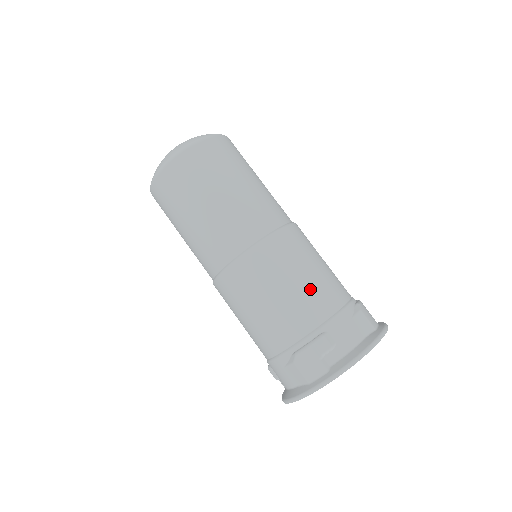
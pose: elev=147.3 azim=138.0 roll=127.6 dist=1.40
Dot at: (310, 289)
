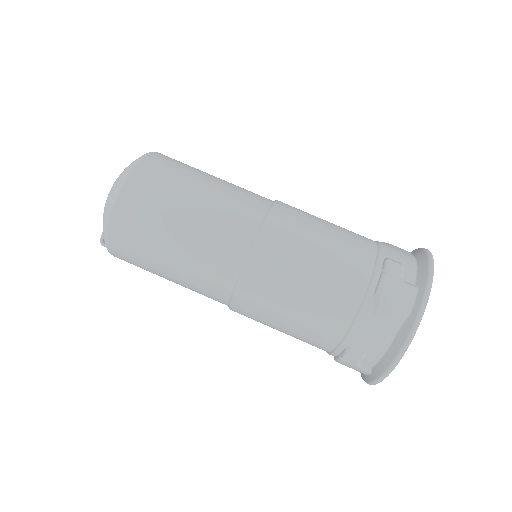
Dot at: (342, 233)
